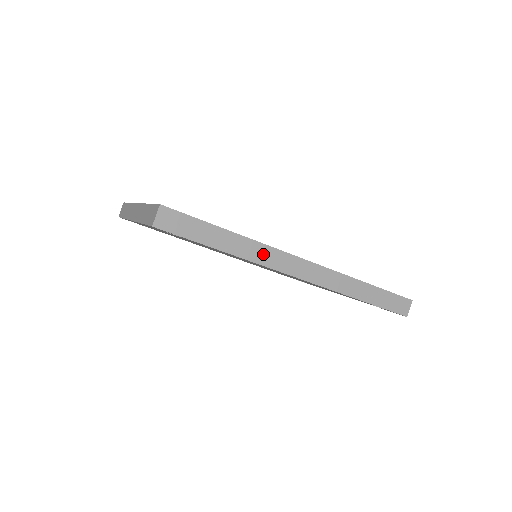
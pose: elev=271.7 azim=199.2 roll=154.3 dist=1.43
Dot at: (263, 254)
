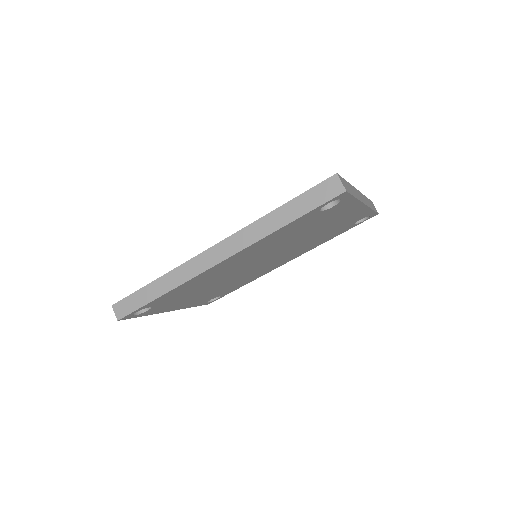
Dot at: (183, 273)
